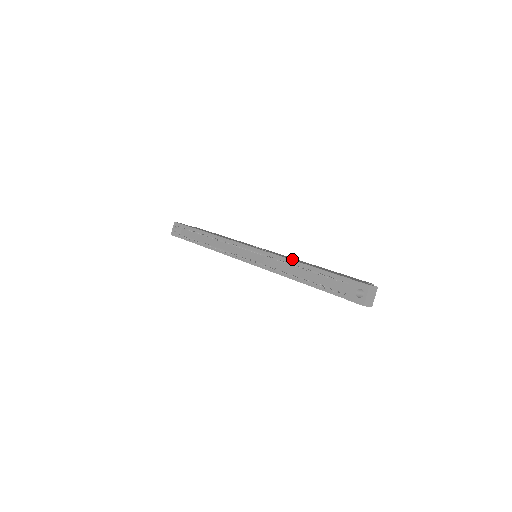
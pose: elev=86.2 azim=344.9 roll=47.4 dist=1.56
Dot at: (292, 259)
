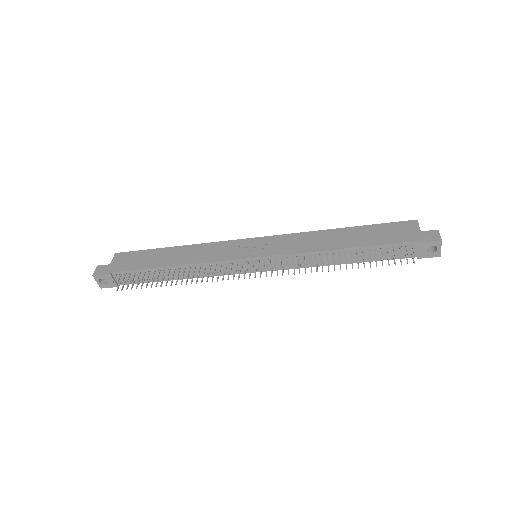
Dot at: (319, 246)
